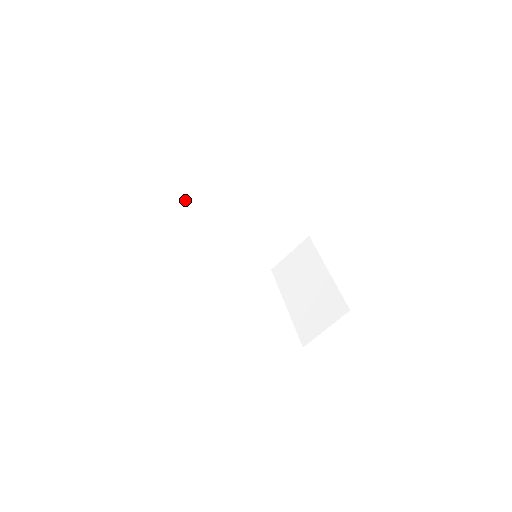
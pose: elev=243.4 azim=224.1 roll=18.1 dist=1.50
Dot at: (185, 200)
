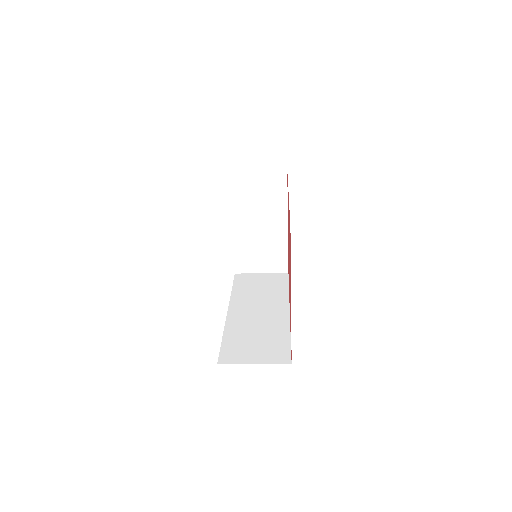
Dot at: occluded
